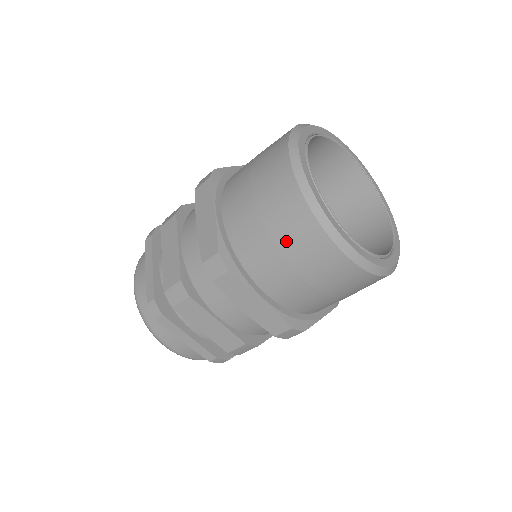
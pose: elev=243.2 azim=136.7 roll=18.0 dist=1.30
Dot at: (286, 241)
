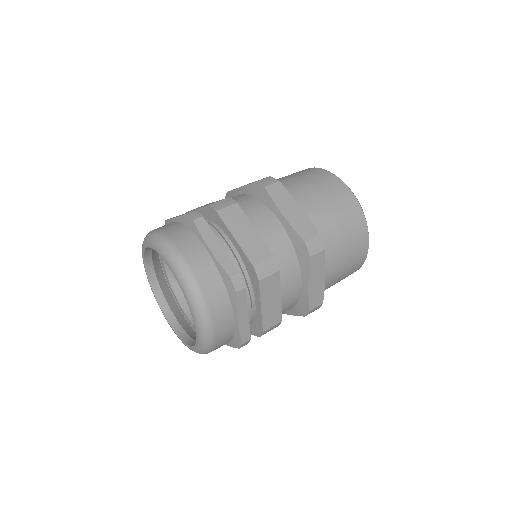
Dot at: (315, 181)
